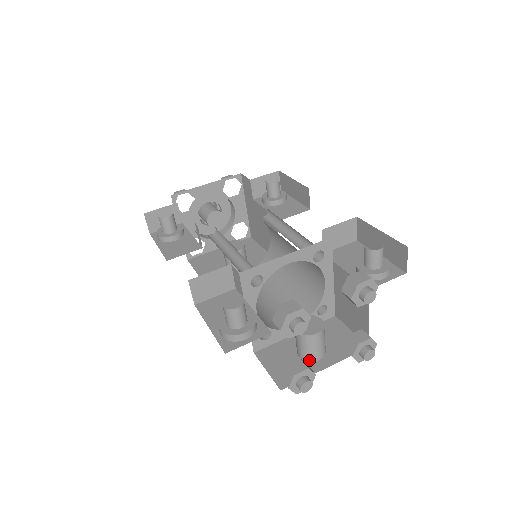
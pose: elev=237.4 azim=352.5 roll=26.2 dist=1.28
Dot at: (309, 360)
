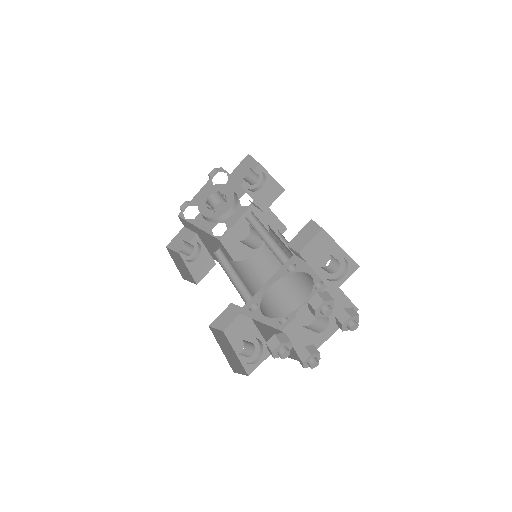
Dot at: (318, 332)
